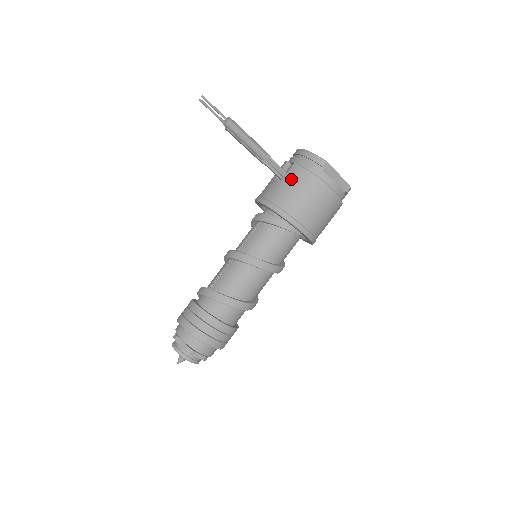
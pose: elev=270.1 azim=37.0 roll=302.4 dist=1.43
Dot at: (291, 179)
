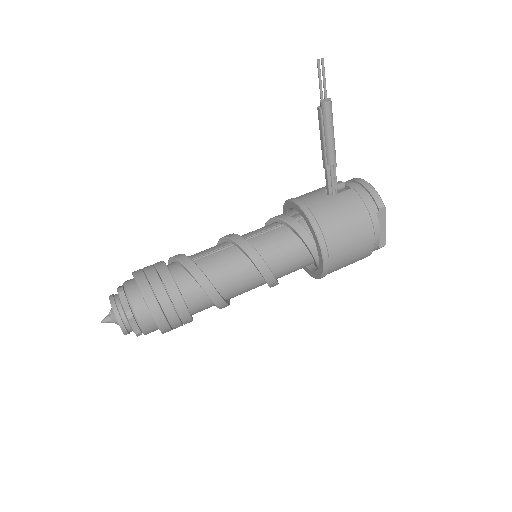
Dot at: (343, 201)
